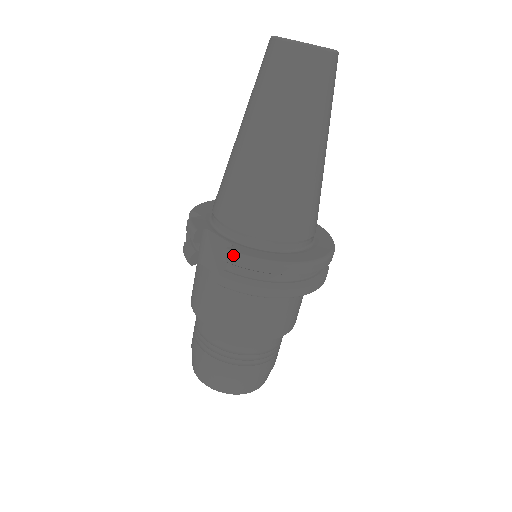
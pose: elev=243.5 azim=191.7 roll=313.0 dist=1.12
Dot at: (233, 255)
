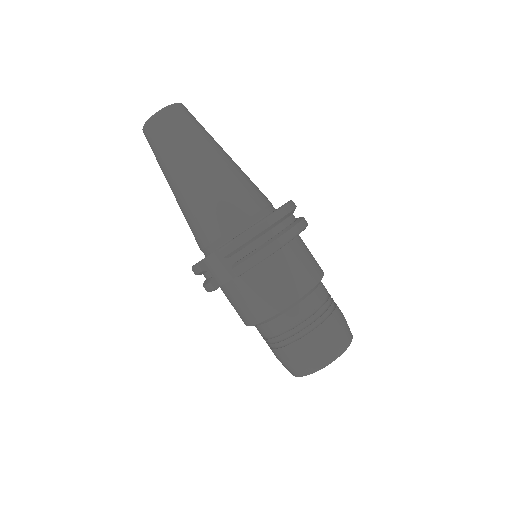
Dot at: (226, 246)
